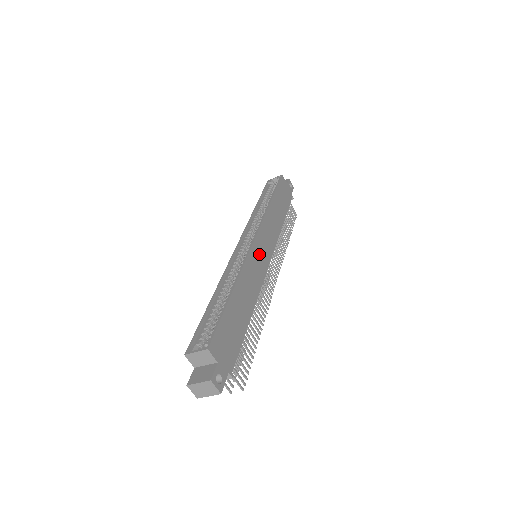
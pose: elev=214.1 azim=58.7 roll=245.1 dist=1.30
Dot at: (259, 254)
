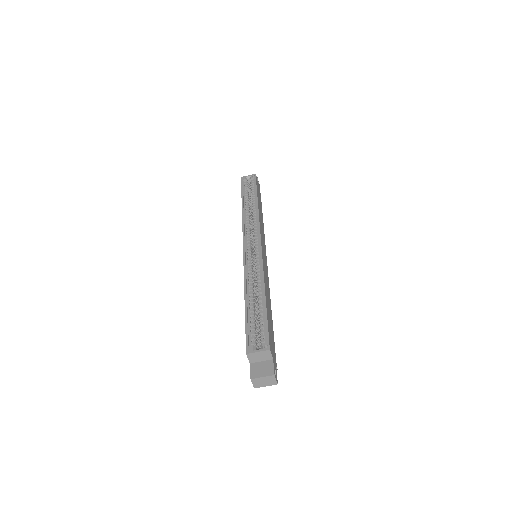
Dot at: (264, 256)
